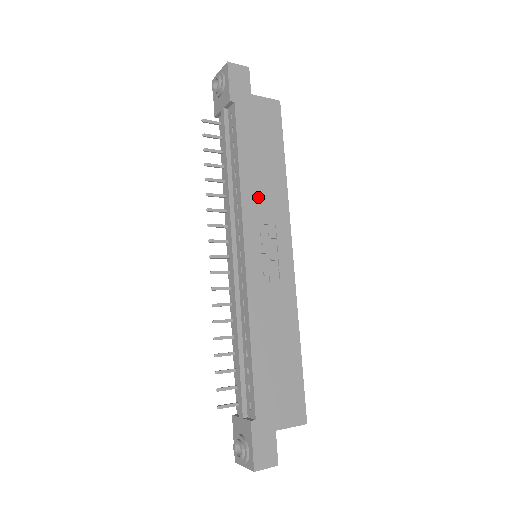
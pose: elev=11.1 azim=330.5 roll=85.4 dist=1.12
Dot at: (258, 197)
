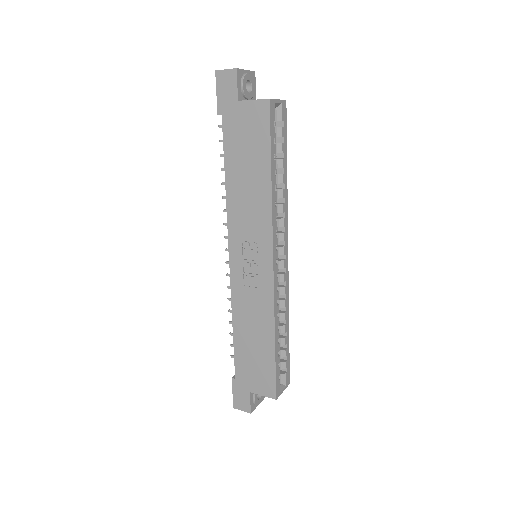
Dot at: (242, 210)
